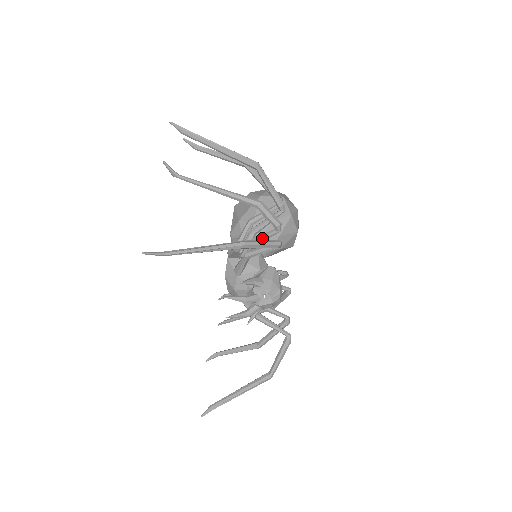
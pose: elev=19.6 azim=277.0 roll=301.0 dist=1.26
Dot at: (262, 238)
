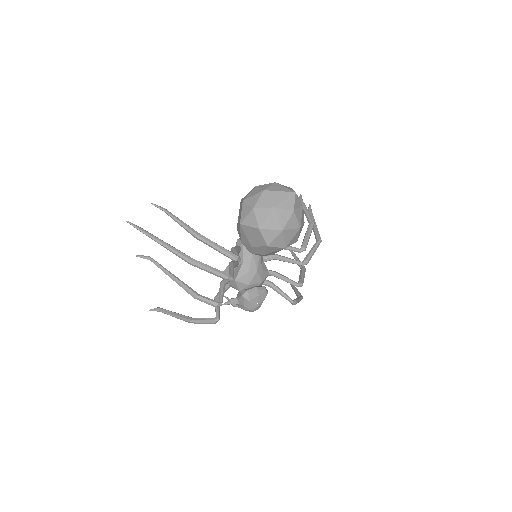
Dot at: (220, 294)
